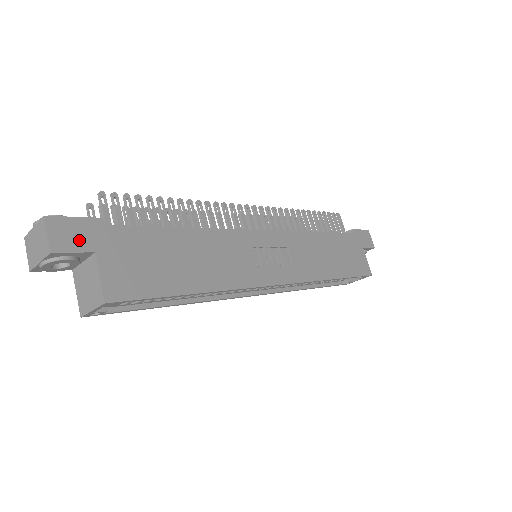
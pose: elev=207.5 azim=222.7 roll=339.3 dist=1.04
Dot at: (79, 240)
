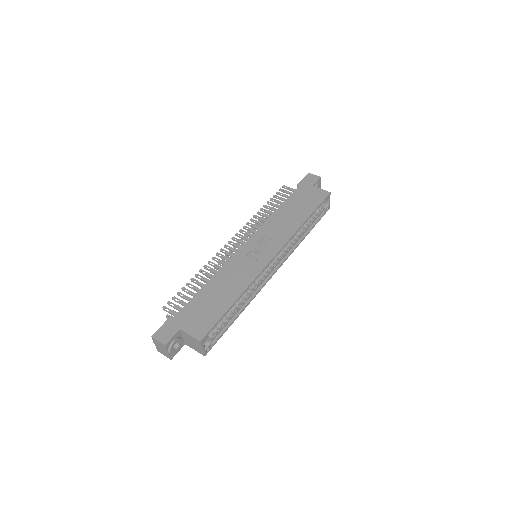
Dot at: (170, 331)
